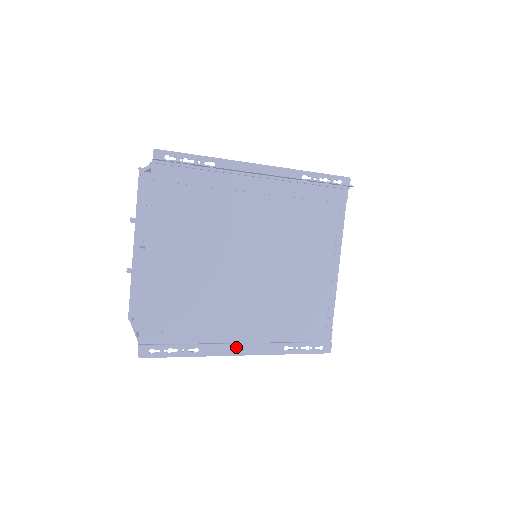
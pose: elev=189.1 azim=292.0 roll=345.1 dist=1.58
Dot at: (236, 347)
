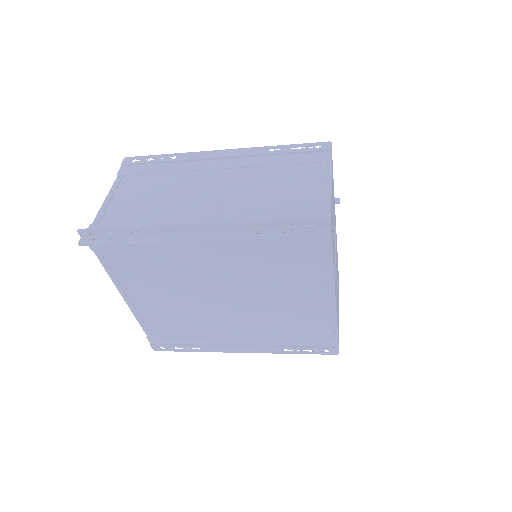
Dot at: (234, 348)
